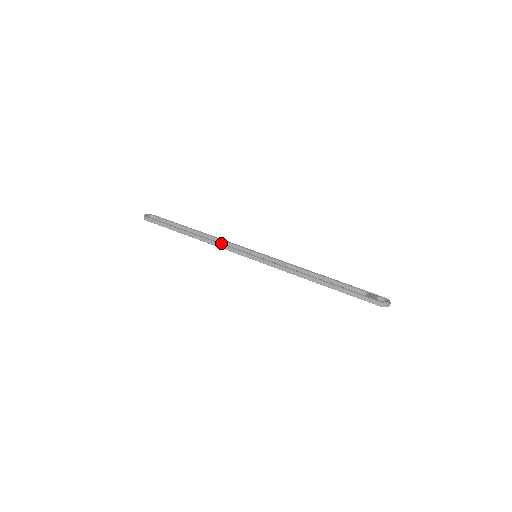
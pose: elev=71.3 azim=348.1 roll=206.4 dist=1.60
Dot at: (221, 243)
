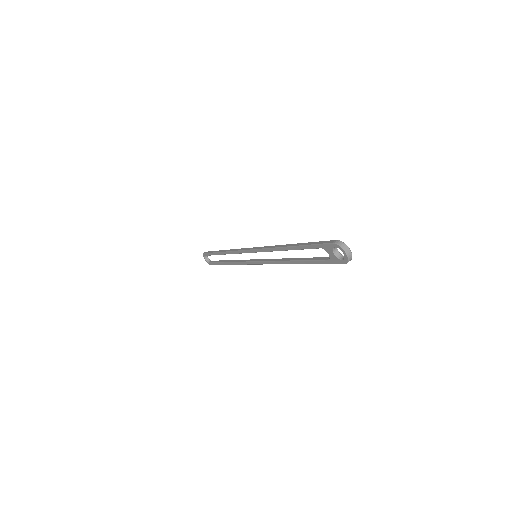
Dot at: occluded
